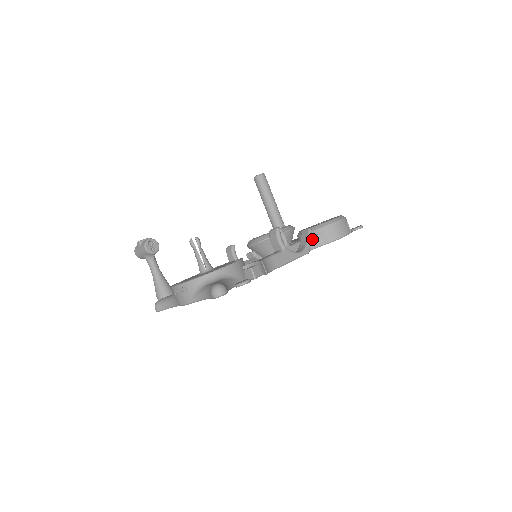
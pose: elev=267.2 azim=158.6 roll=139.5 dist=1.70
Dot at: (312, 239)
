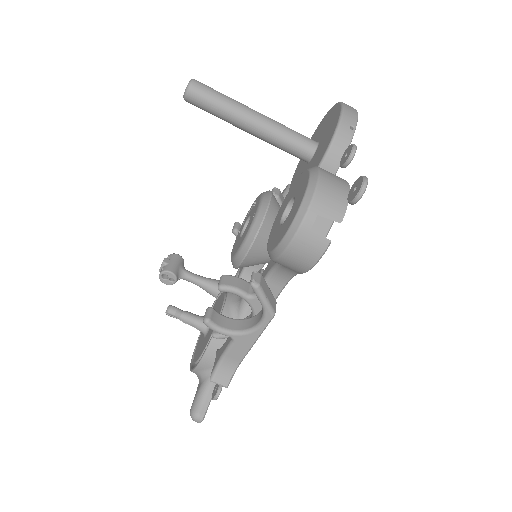
Dot at: (278, 270)
